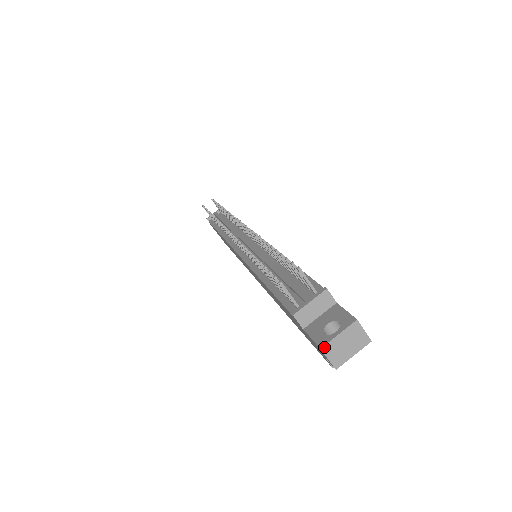
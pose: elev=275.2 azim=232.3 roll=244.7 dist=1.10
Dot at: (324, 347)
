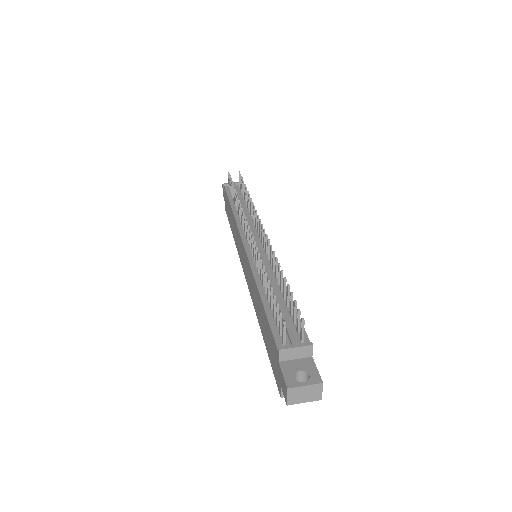
Dot at: (290, 389)
